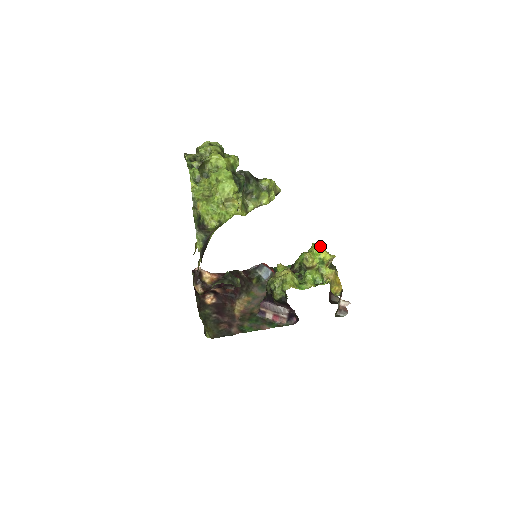
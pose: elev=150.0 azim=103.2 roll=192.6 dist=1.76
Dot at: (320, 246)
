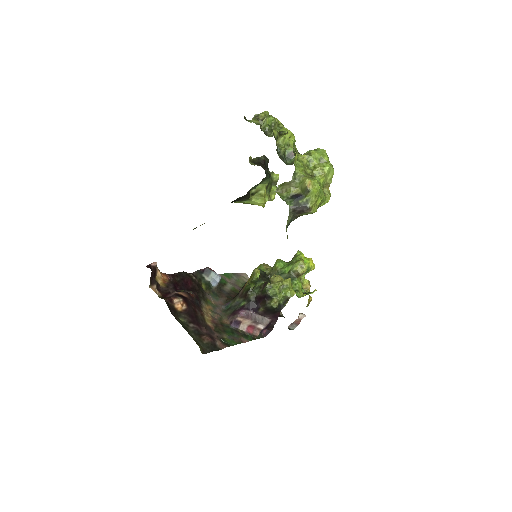
Dot at: occluded
